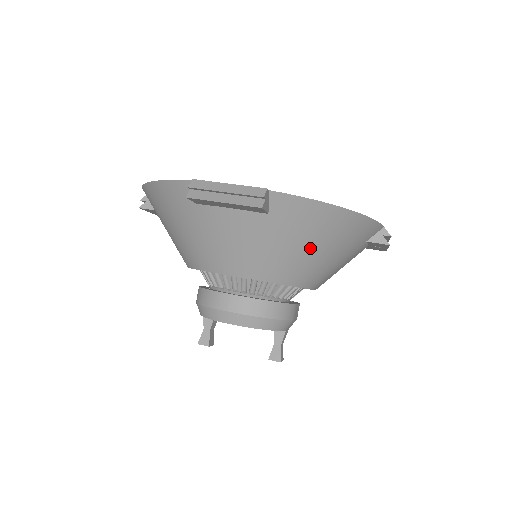
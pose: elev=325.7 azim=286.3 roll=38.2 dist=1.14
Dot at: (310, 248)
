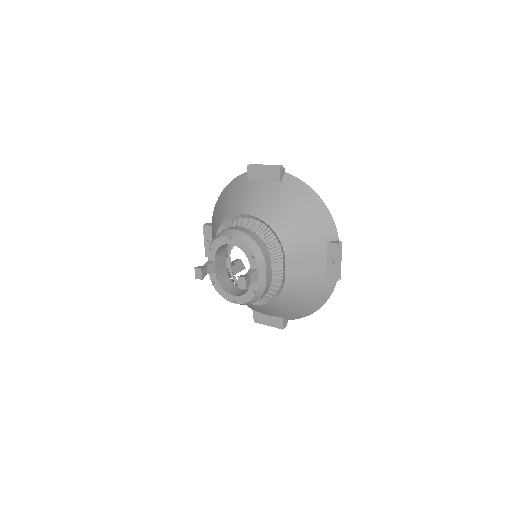
Dot at: (294, 210)
